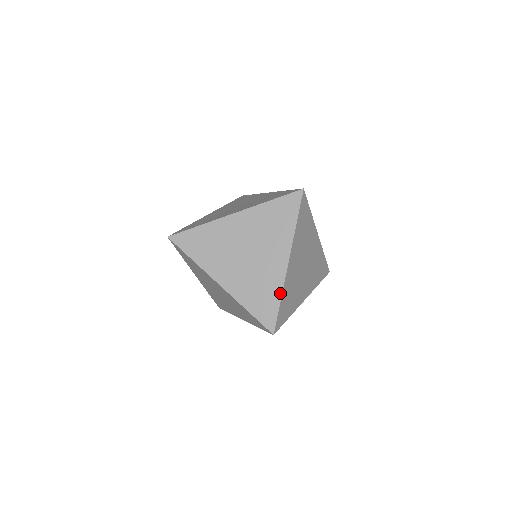
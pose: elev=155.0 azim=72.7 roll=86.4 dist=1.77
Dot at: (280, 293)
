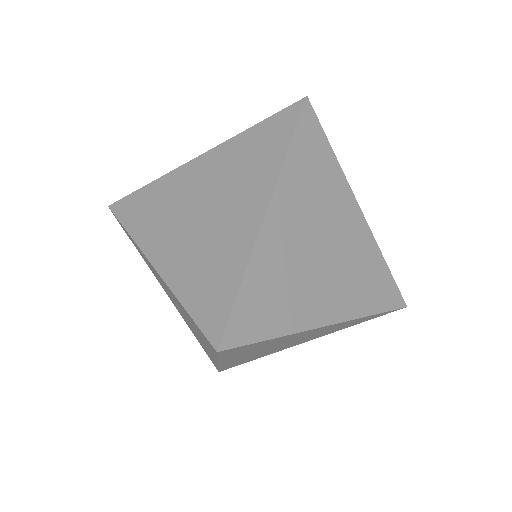
Dot at: (243, 268)
